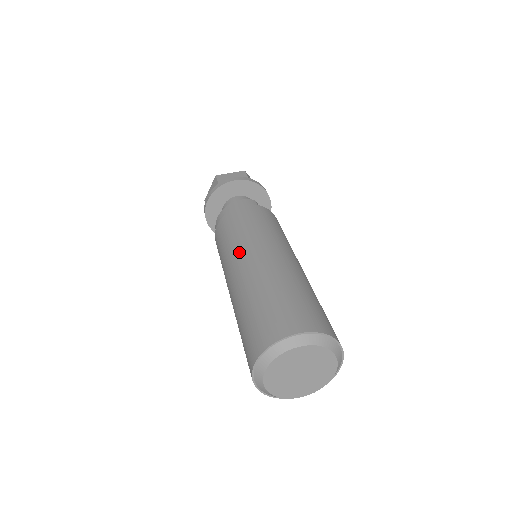
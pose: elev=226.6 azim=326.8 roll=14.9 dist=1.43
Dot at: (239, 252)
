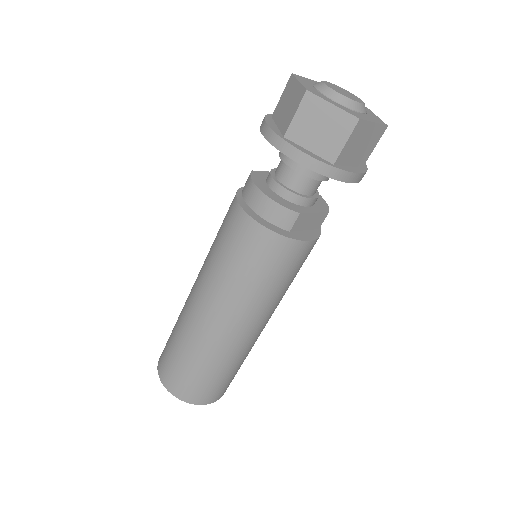
Dot at: (207, 288)
